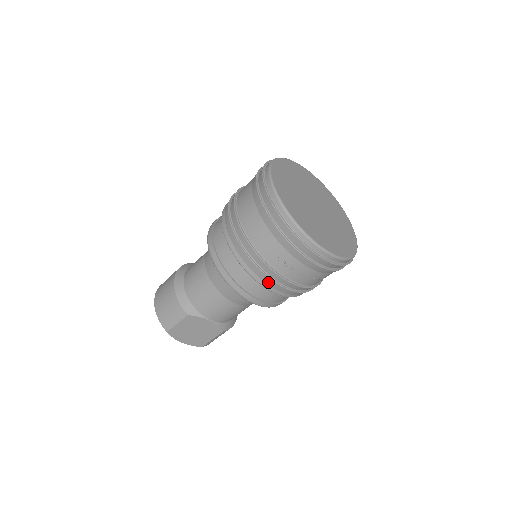
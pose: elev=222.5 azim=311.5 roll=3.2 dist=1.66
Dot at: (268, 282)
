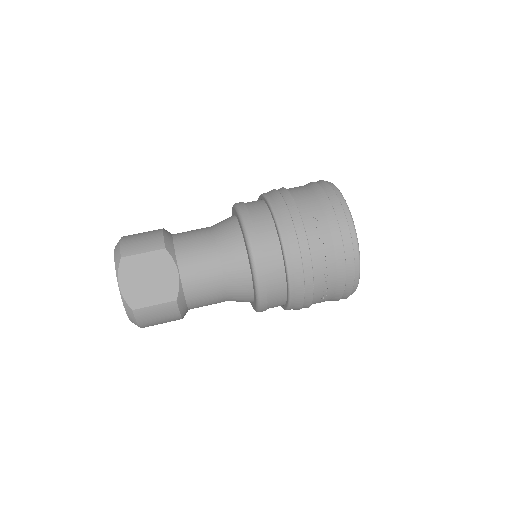
Dot at: (290, 237)
